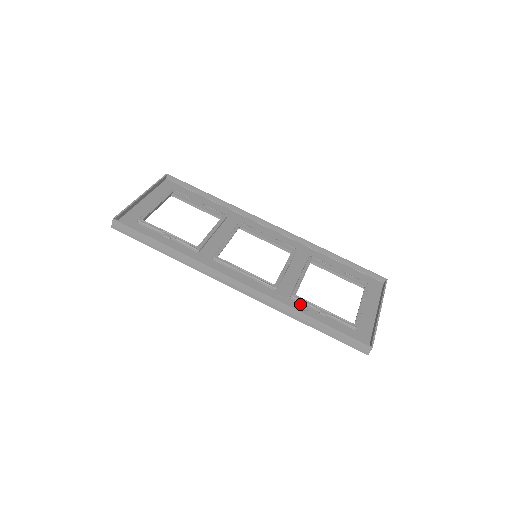
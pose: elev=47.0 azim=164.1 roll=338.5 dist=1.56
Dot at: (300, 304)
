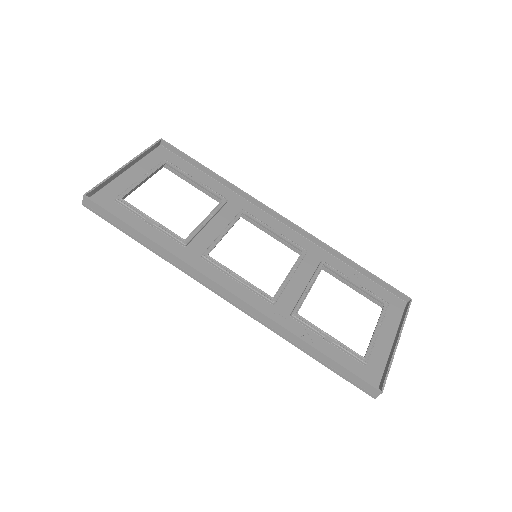
Dot at: (301, 325)
